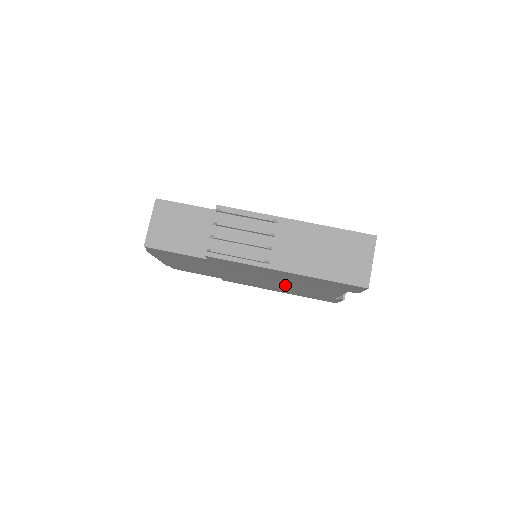
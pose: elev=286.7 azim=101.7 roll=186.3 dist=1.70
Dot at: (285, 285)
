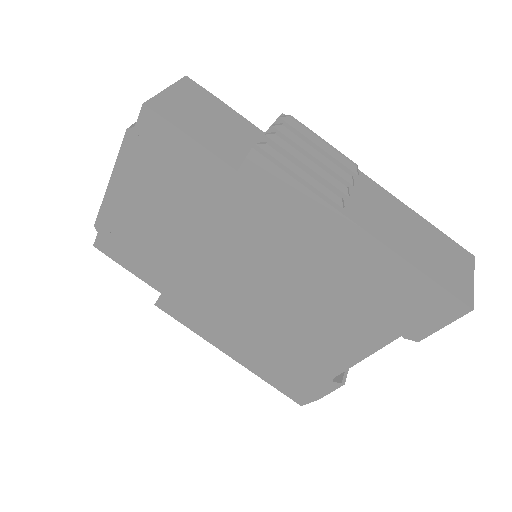
Dot at: (282, 315)
